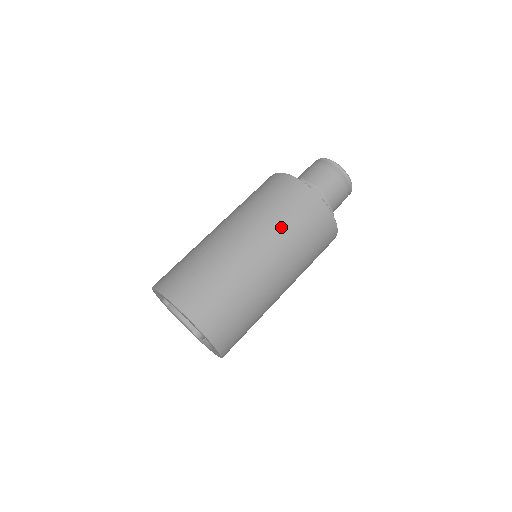
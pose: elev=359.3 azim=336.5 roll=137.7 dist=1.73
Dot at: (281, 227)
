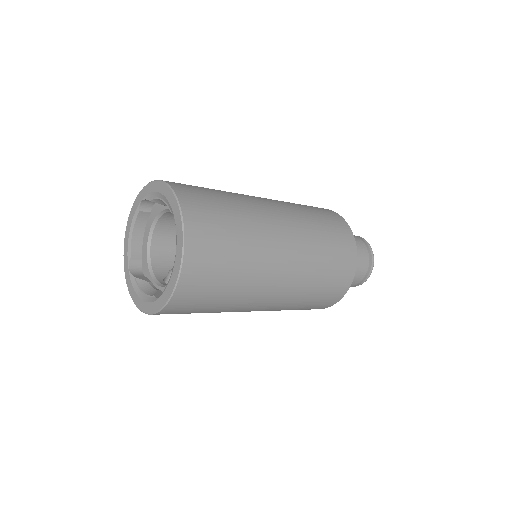
Dot at: (316, 256)
